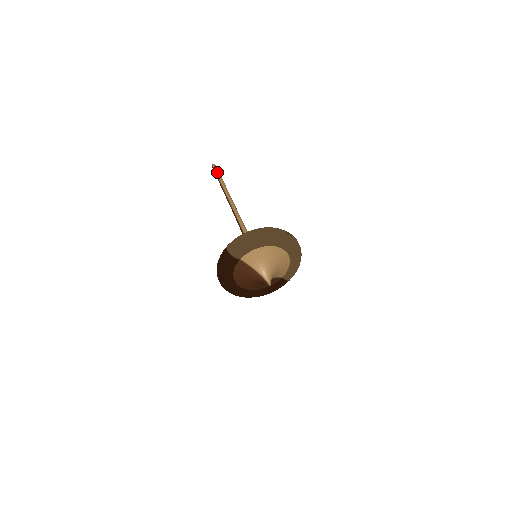
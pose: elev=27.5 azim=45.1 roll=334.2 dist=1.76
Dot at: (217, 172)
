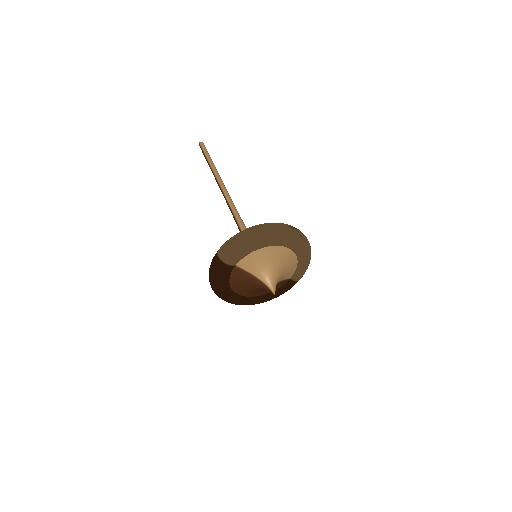
Dot at: (205, 152)
